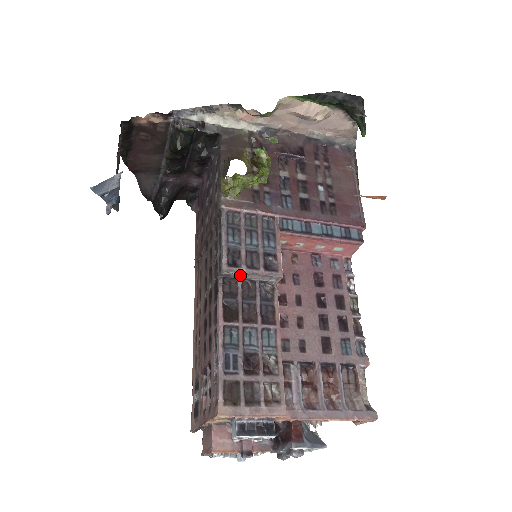
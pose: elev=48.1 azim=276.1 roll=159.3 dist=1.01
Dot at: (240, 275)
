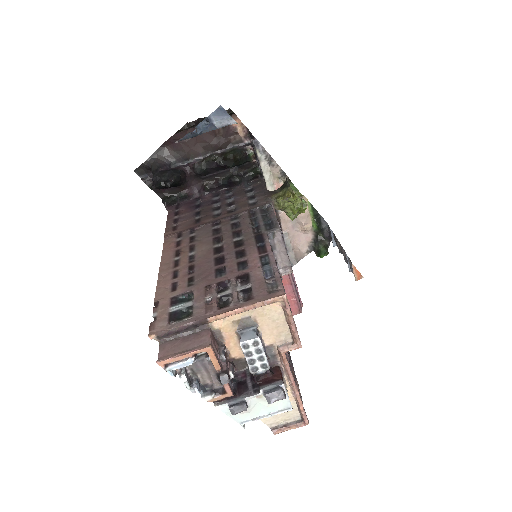
Dot at: (277, 245)
